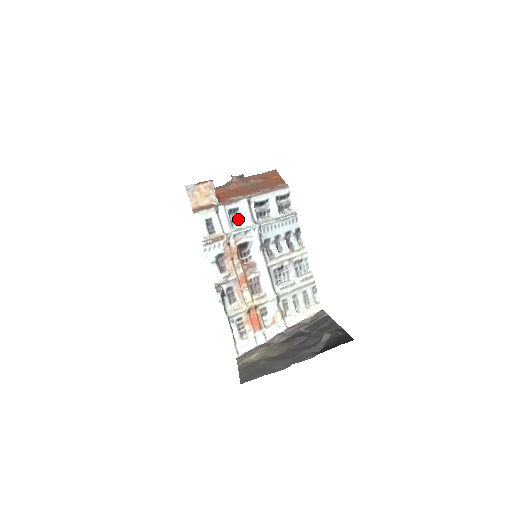
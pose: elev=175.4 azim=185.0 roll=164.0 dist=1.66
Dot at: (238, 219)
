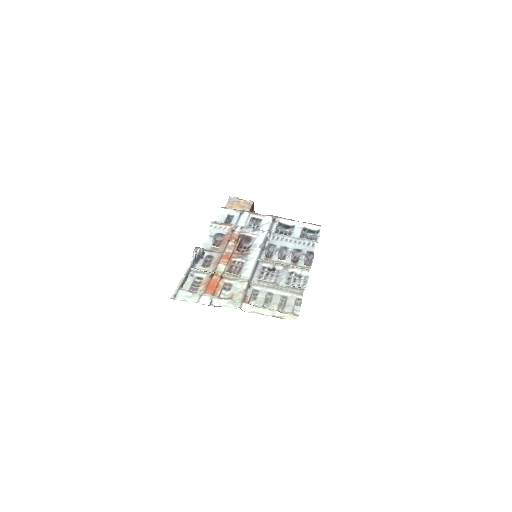
Dot at: (257, 226)
